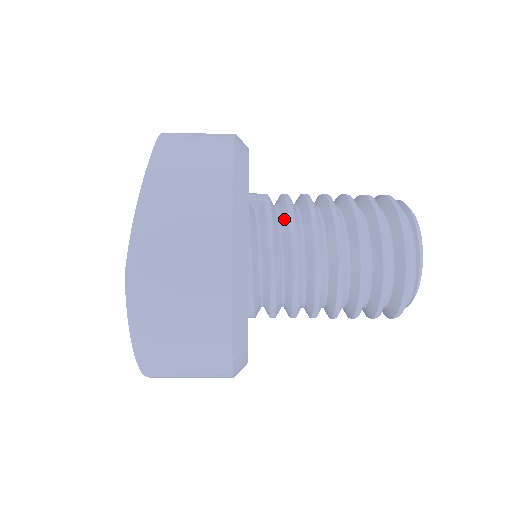
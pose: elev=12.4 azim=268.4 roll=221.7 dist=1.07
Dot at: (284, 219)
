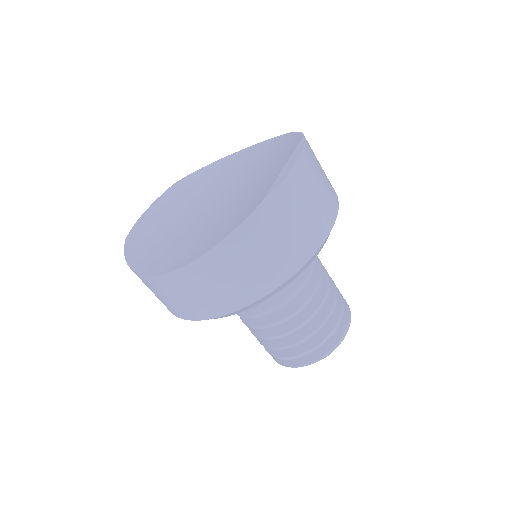
Dot at: occluded
